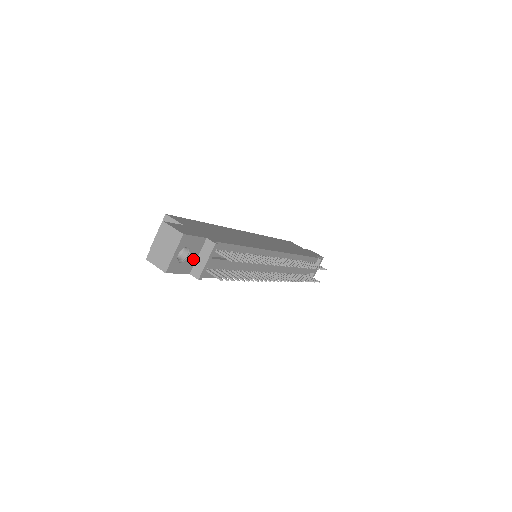
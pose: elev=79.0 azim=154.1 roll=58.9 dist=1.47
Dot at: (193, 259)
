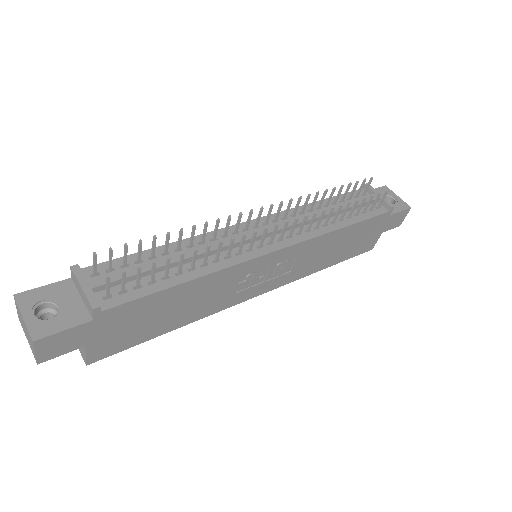
Dot at: (76, 305)
